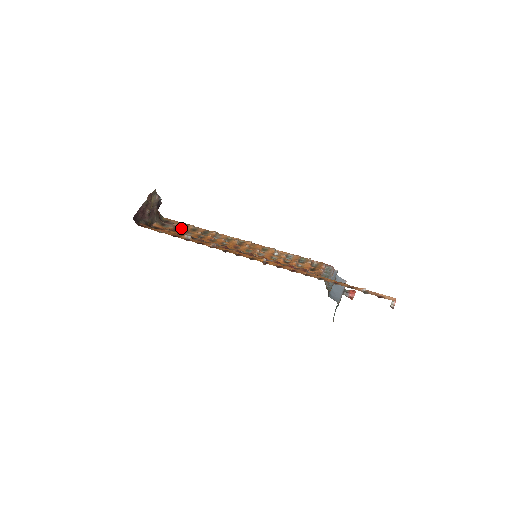
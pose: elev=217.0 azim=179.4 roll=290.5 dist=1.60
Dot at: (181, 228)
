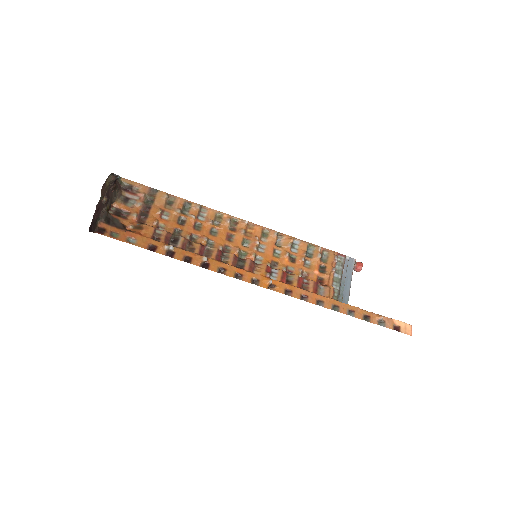
Dot at: (152, 203)
